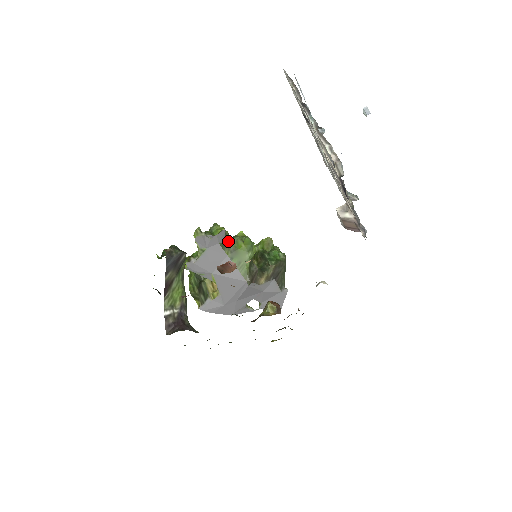
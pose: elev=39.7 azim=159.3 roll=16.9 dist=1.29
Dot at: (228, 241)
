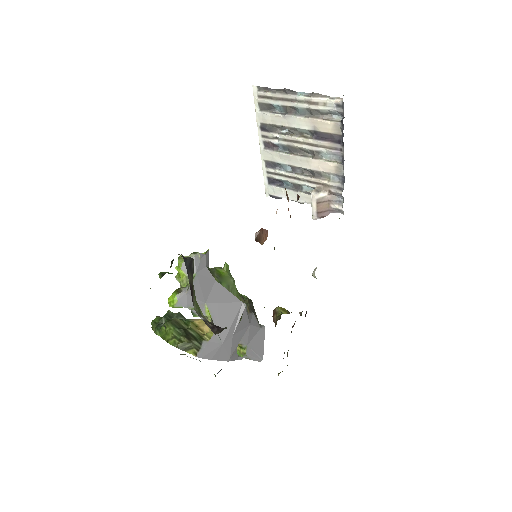
Dot at: (209, 269)
